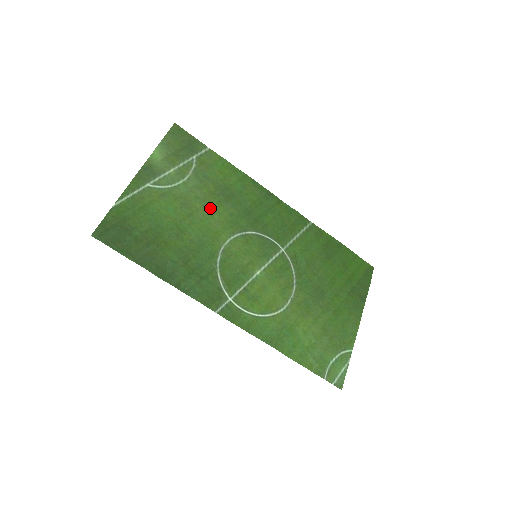
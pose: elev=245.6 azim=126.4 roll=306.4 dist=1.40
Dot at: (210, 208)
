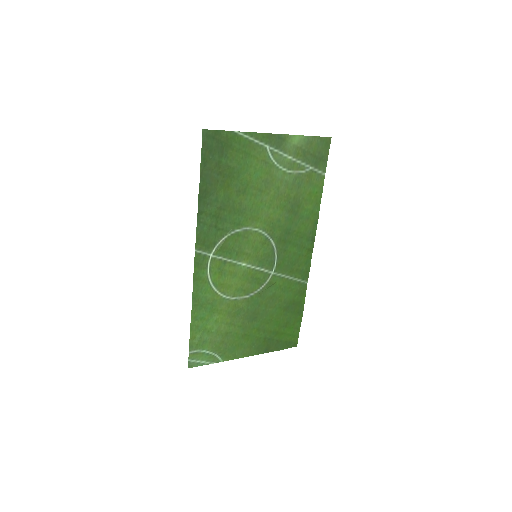
Dot at: (275, 202)
